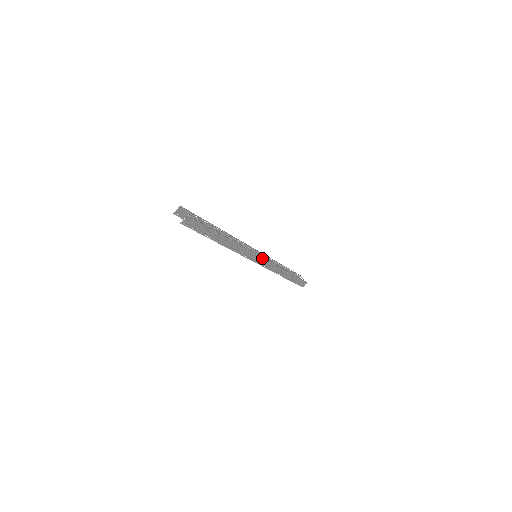
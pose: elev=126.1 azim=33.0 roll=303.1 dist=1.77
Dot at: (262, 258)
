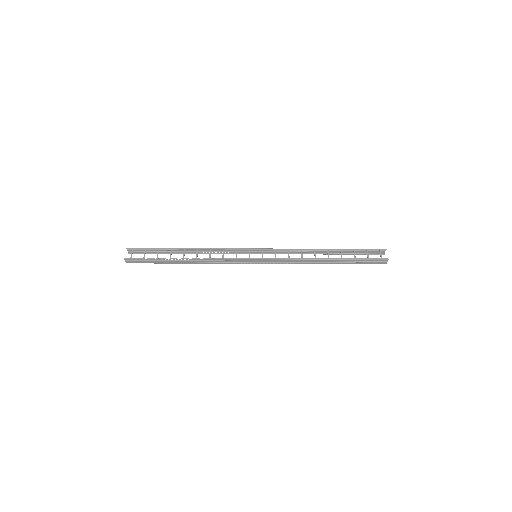
Dot at: (257, 259)
